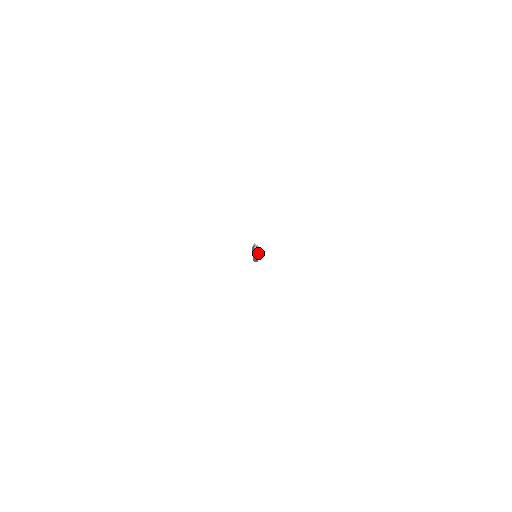
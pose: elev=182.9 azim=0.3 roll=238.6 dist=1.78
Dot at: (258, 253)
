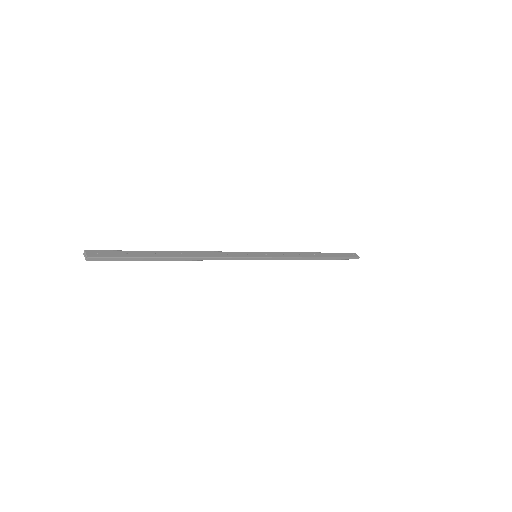
Dot at: (145, 260)
